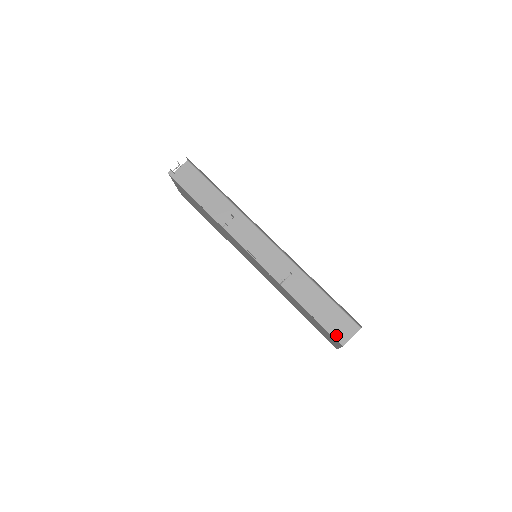
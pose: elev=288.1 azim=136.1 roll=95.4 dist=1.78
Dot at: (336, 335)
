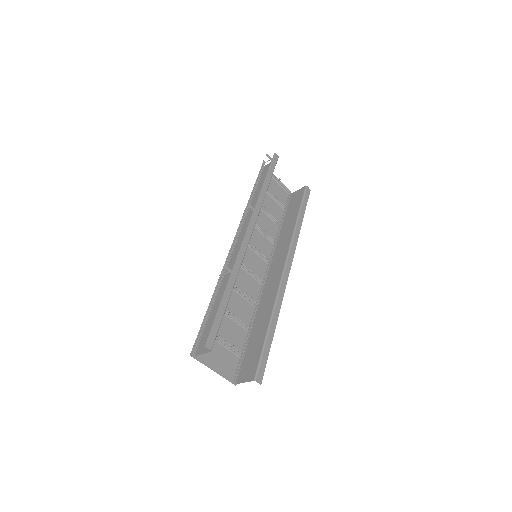
Dot at: (199, 343)
